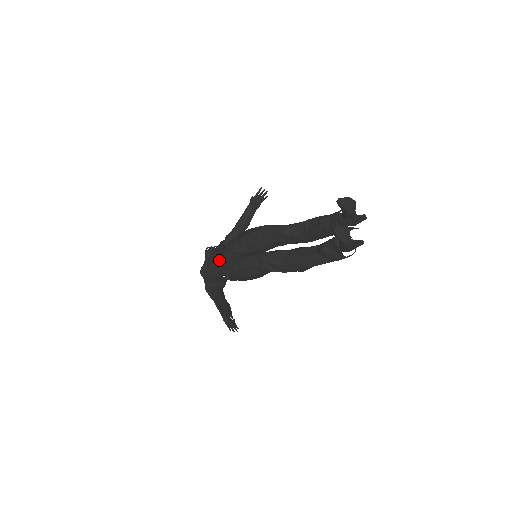
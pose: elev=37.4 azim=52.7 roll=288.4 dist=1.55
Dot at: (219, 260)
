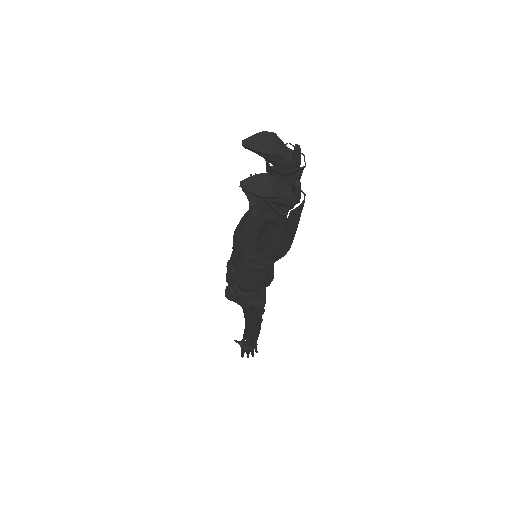
Dot at: occluded
